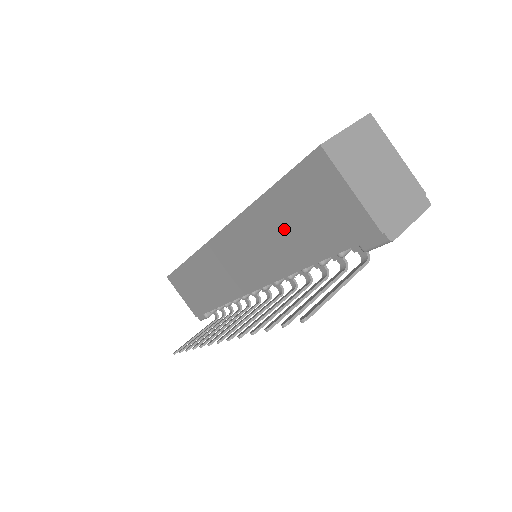
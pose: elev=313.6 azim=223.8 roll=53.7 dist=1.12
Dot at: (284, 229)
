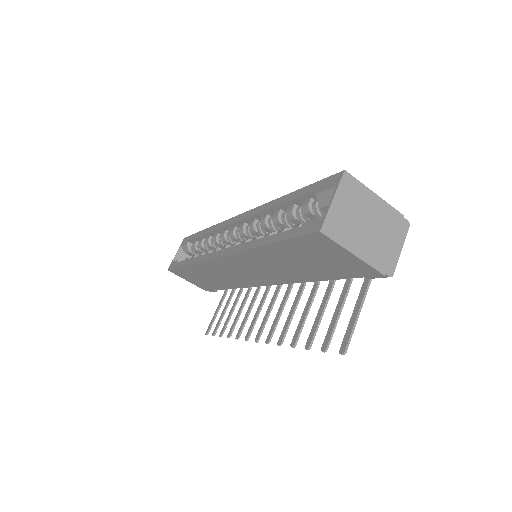
Dot at: (291, 263)
